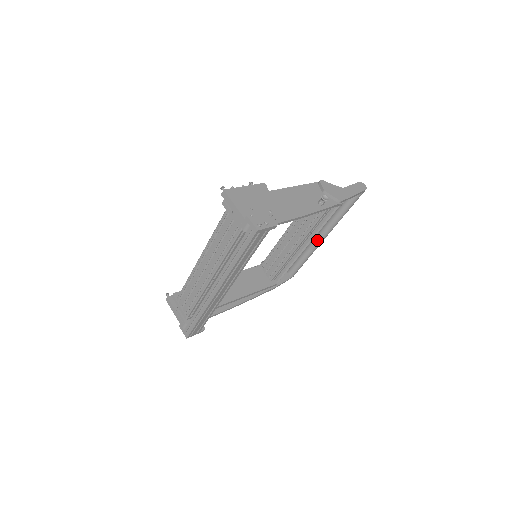
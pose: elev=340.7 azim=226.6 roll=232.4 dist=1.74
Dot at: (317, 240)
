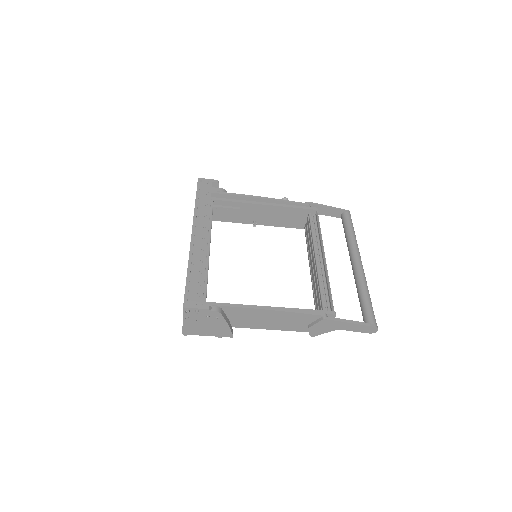
Dot at: (354, 269)
